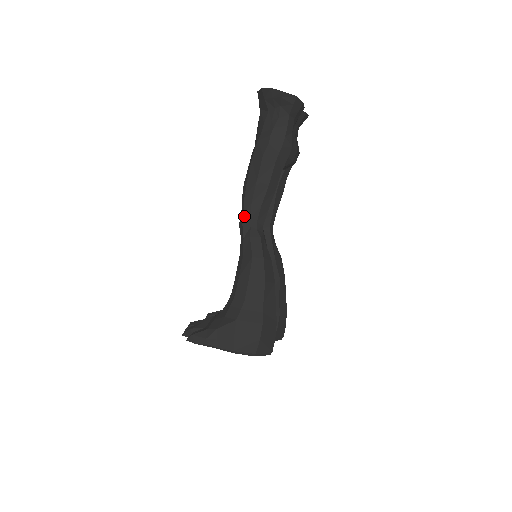
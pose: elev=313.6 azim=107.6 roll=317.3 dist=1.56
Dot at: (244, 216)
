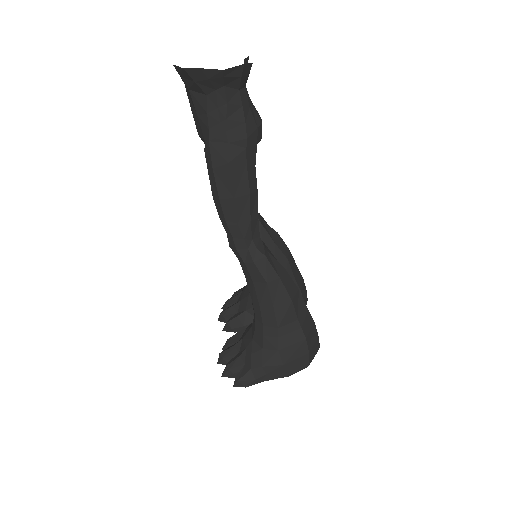
Dot at: (234, 240)
